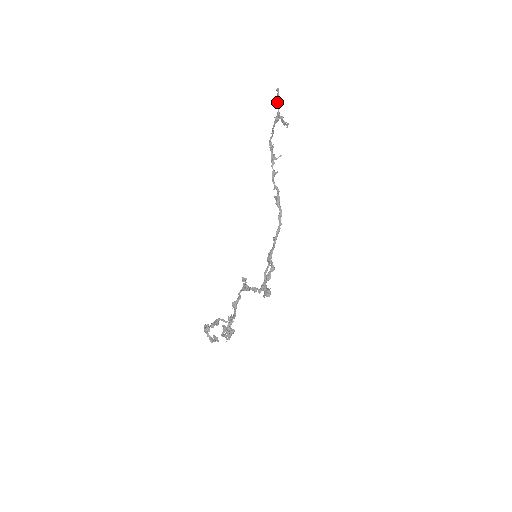
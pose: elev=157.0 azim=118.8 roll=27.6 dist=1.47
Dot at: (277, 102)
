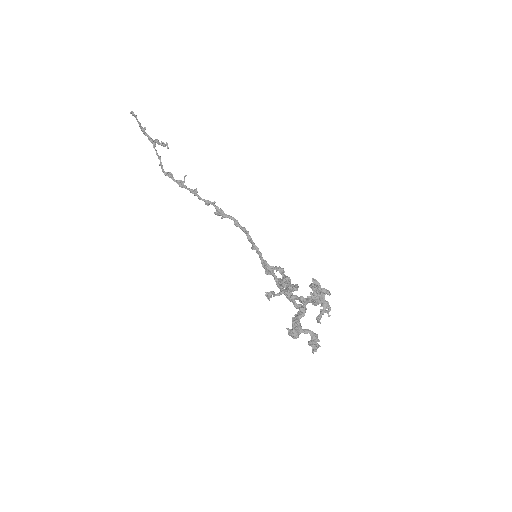
Dot at: (140, 126)
